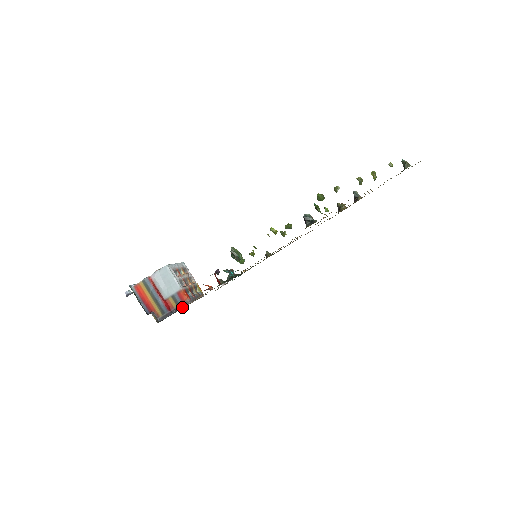
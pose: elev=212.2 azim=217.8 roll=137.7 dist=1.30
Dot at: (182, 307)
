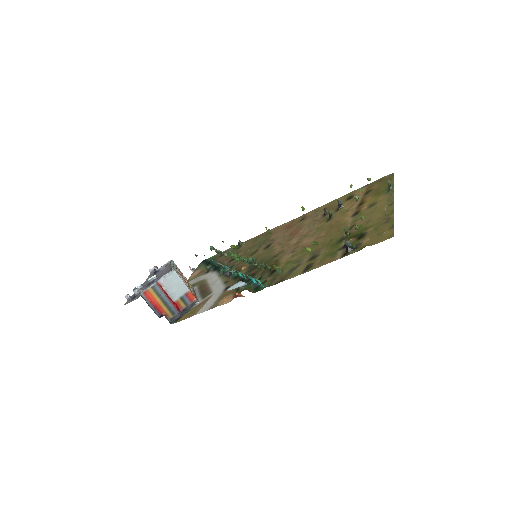
Dot at: (191, 307)
